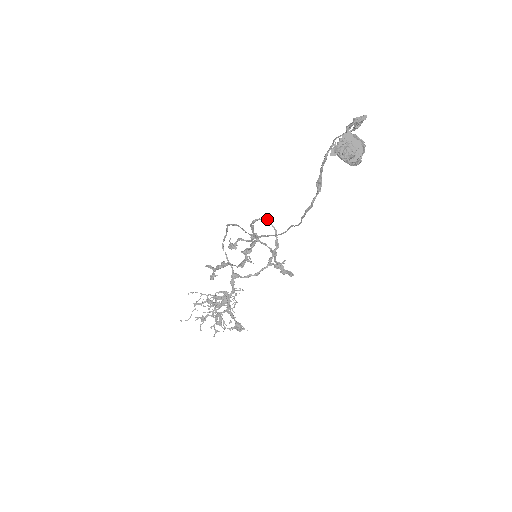
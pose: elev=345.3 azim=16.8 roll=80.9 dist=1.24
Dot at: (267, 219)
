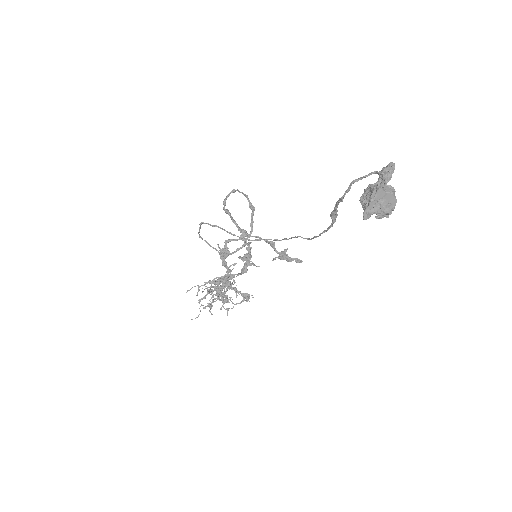
Dot at: (234, 191)
